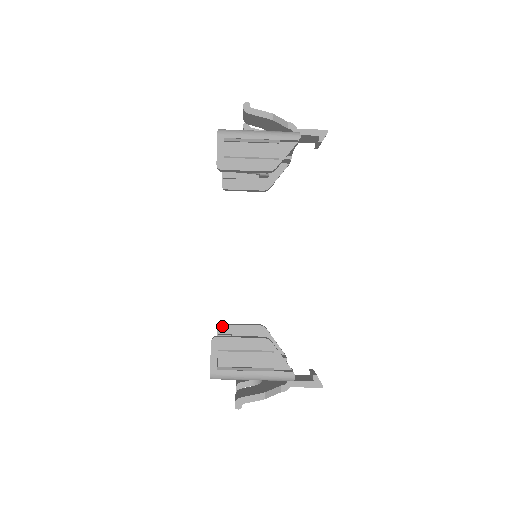
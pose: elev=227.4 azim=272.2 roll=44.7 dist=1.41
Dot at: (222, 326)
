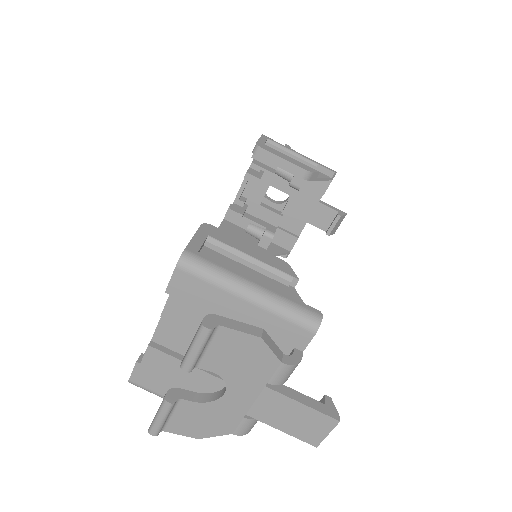
Dot at: occluded
